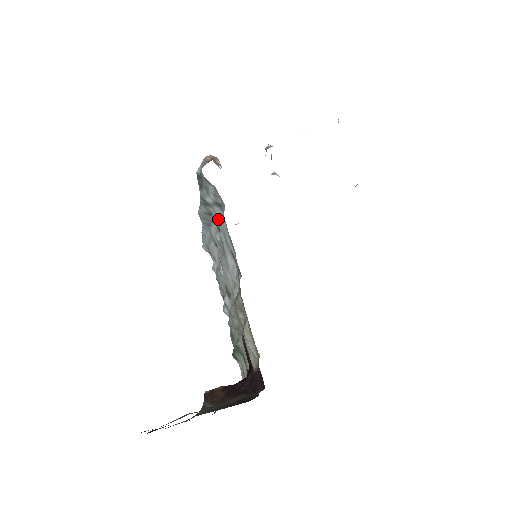
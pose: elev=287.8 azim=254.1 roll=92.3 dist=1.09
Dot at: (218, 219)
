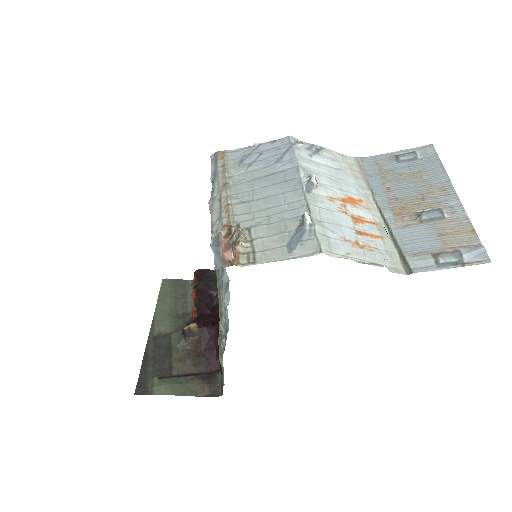
Dot at: occluded
